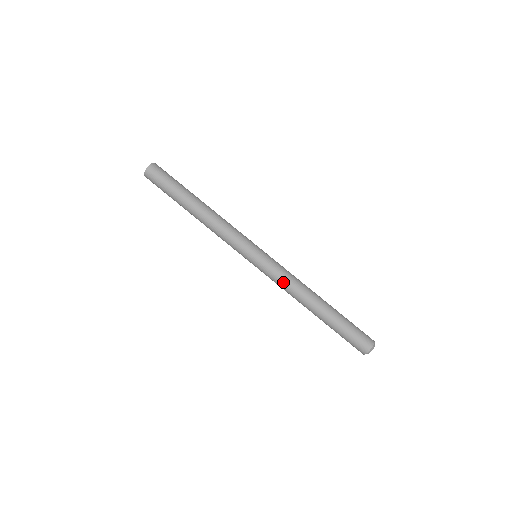
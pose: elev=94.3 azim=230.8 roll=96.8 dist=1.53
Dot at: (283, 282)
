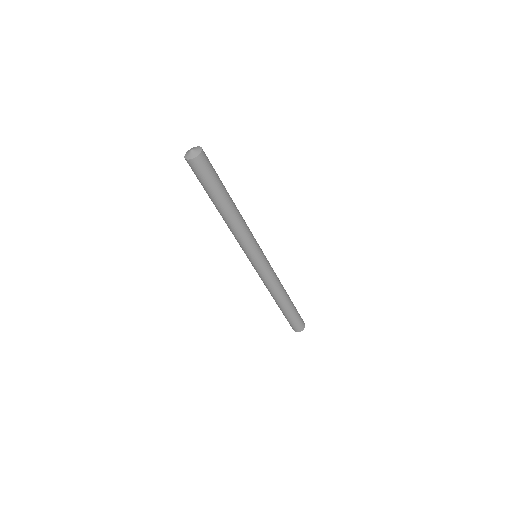
Dot at: (265, 283)
